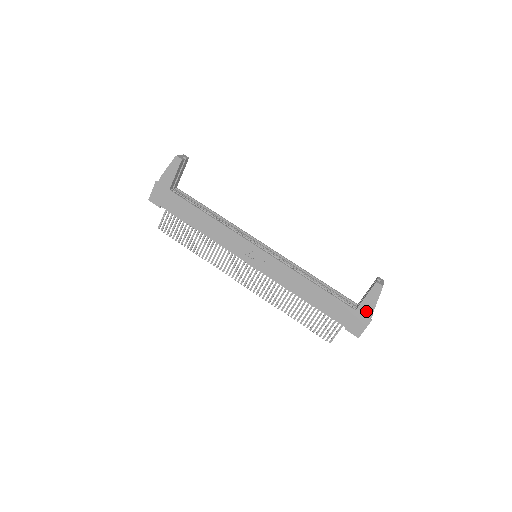
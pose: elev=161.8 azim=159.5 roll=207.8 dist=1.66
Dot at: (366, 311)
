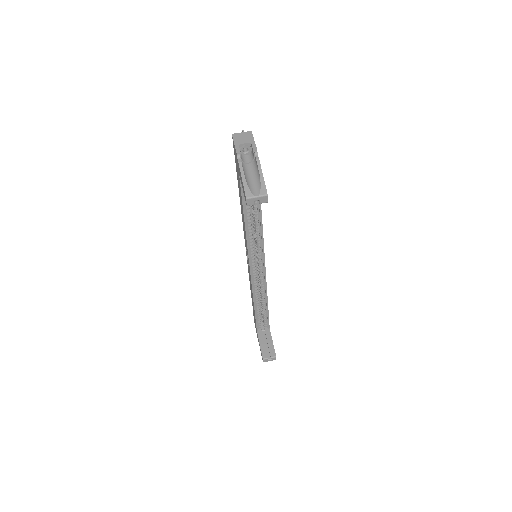
Dot at: occluded
